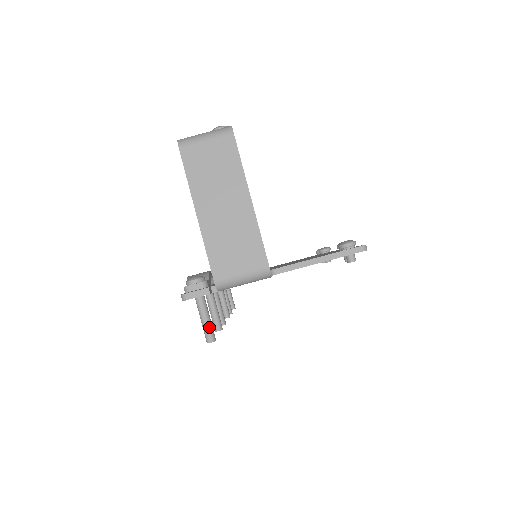
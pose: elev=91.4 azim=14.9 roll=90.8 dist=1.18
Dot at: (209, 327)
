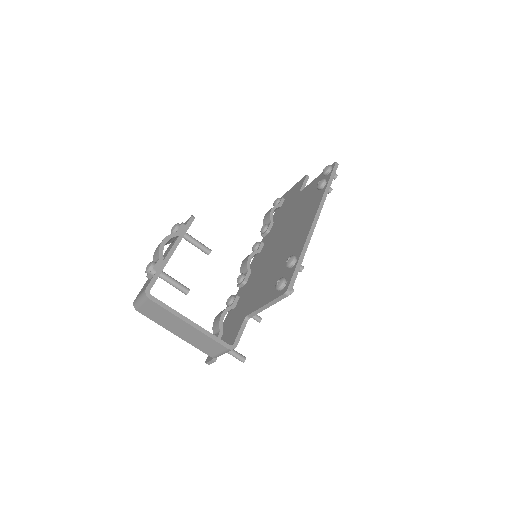
Dot at: (236, 357)
